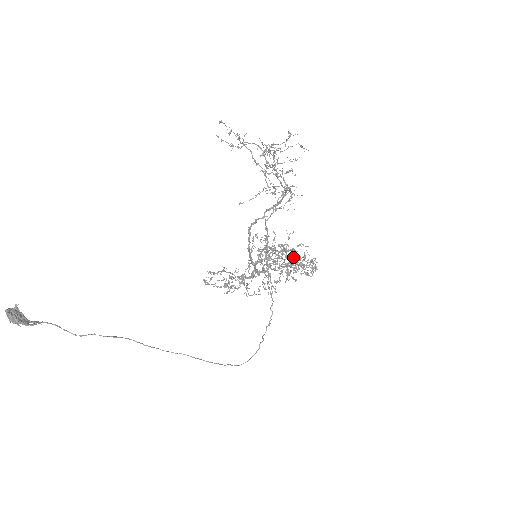
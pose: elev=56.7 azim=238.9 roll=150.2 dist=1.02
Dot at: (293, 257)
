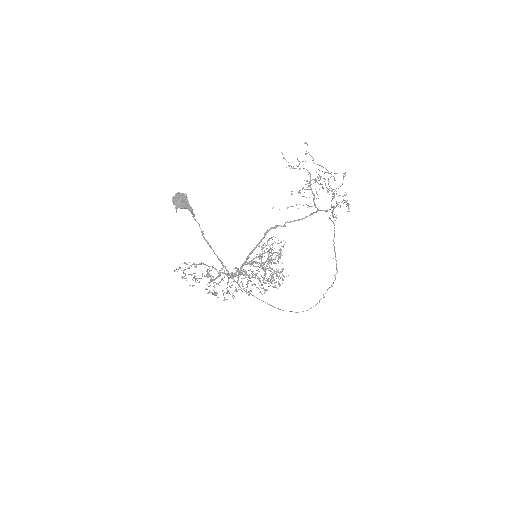
Dot at: (265, 272)
